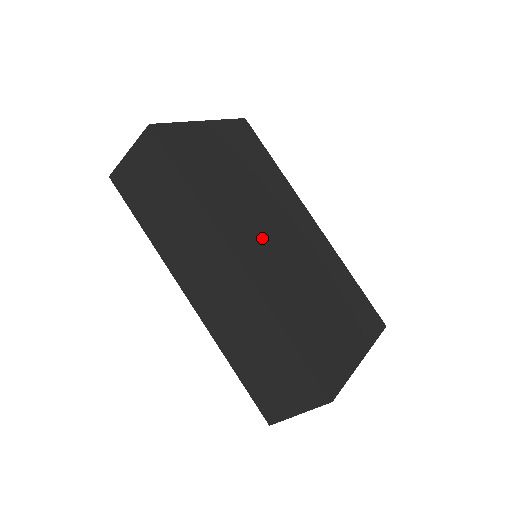
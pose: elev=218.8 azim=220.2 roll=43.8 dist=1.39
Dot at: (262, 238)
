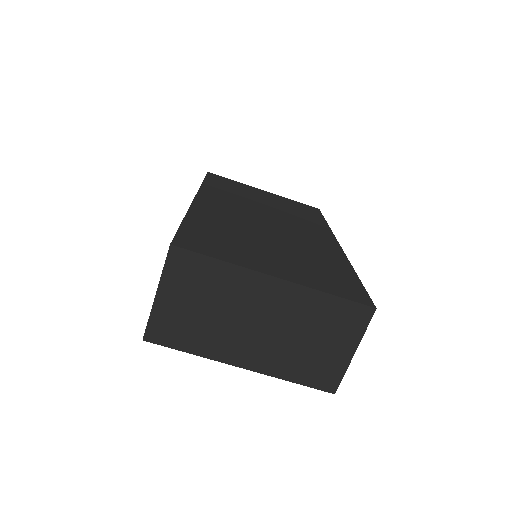
Dot at: (241, 210)
